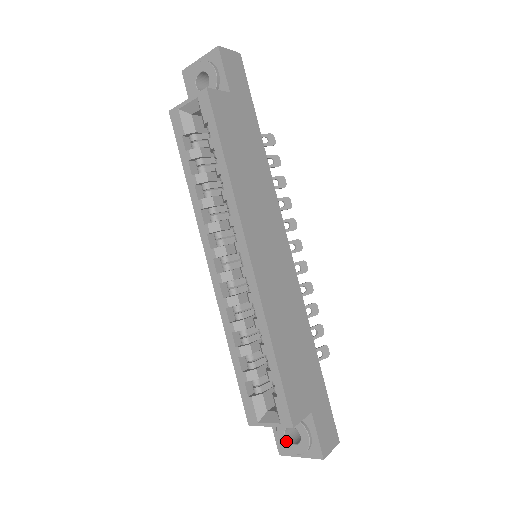
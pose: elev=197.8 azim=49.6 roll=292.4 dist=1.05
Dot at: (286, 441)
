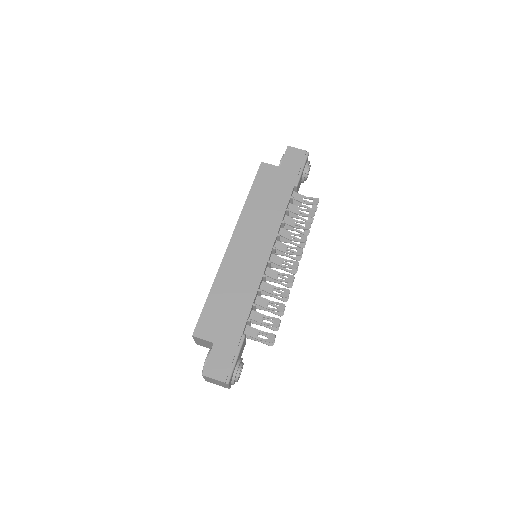
Dot at: occluded
